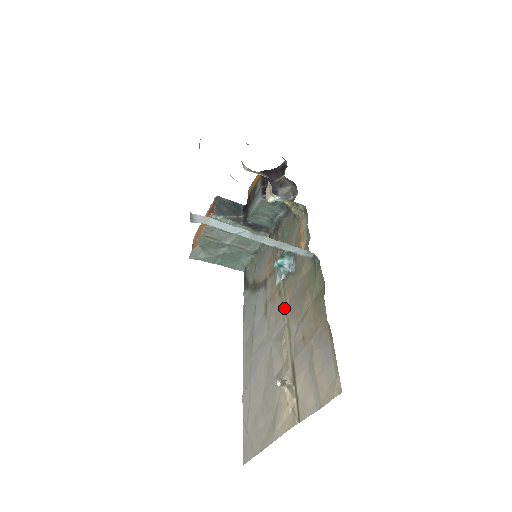
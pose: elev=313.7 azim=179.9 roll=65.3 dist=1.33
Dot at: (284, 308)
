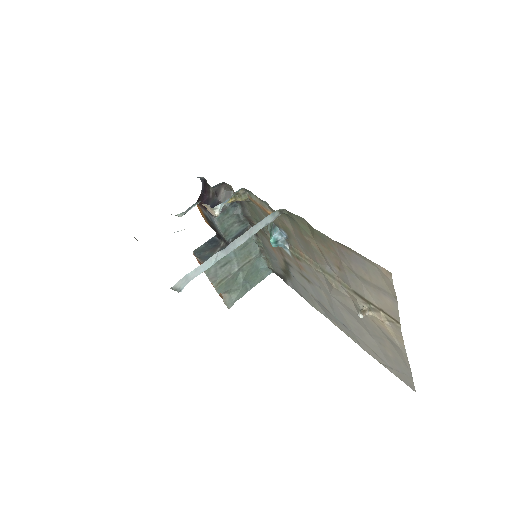
Dot at: (310, 264)
